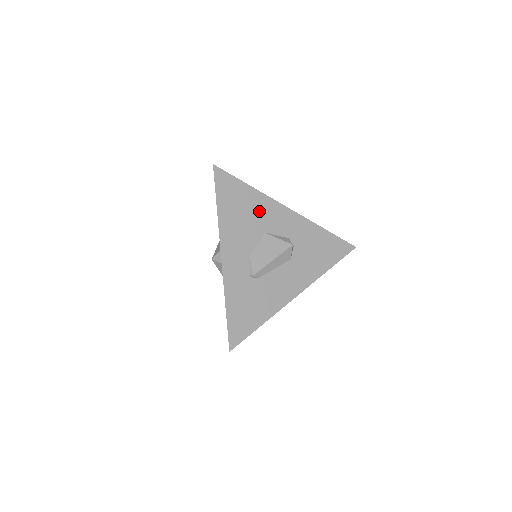
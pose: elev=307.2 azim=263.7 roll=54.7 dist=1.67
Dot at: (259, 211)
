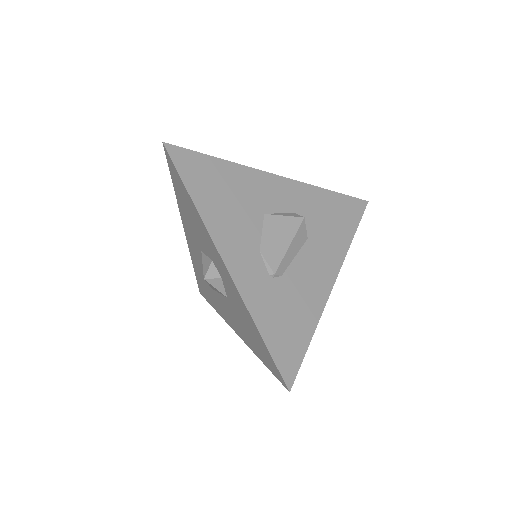
Dot at: (245, 188)
